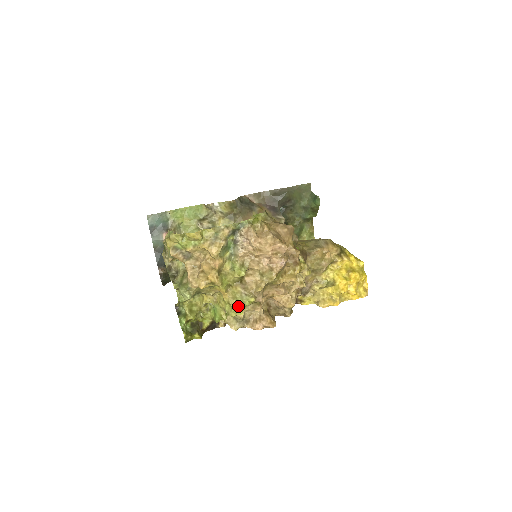
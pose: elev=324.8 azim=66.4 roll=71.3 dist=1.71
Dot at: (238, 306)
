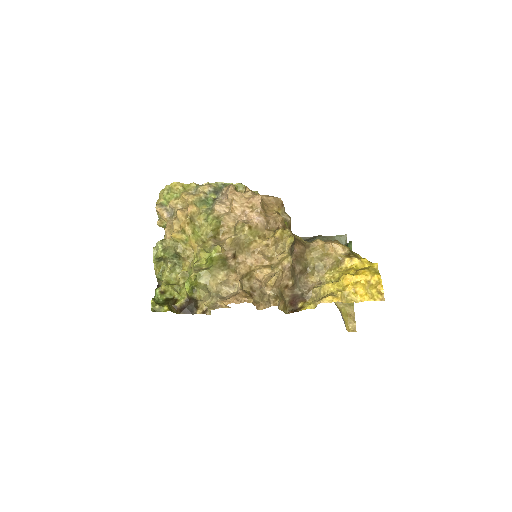
Dot at: (202, 252)
